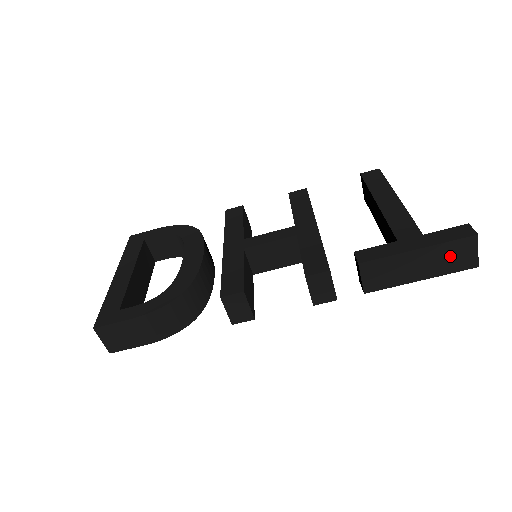
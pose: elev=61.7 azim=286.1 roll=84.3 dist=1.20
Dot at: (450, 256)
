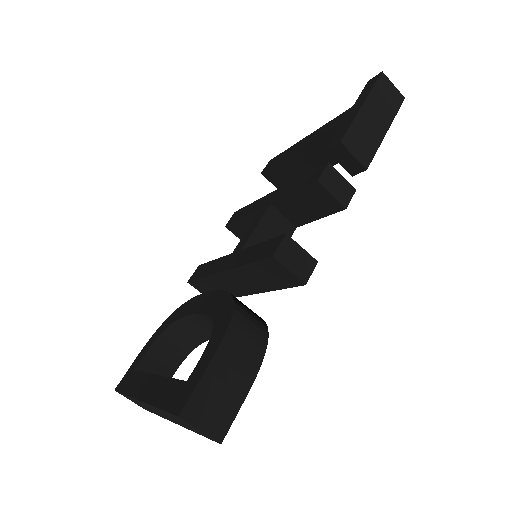
Dot at: (384, 99)
